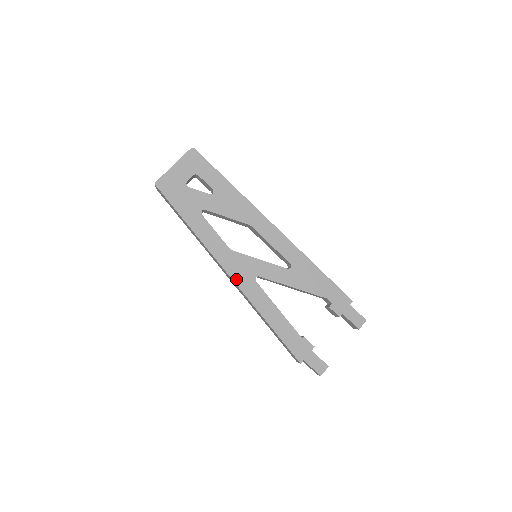
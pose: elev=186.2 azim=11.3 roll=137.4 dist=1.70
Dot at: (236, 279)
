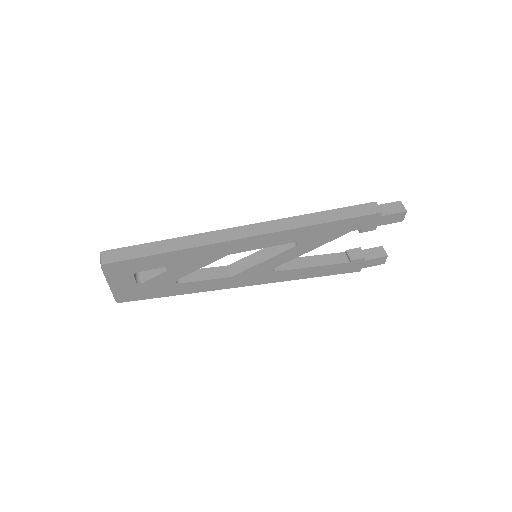
Dot at: (257, 283)
